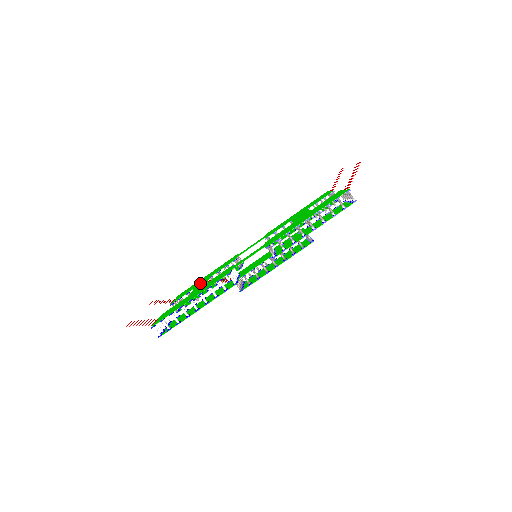
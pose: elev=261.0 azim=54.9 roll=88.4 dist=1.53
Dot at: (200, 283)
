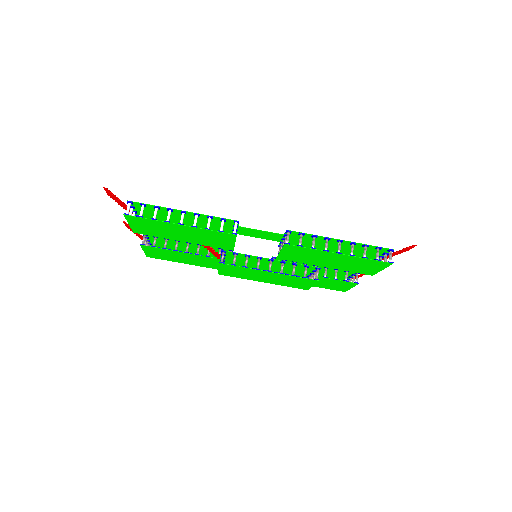
Dot at: occluded
